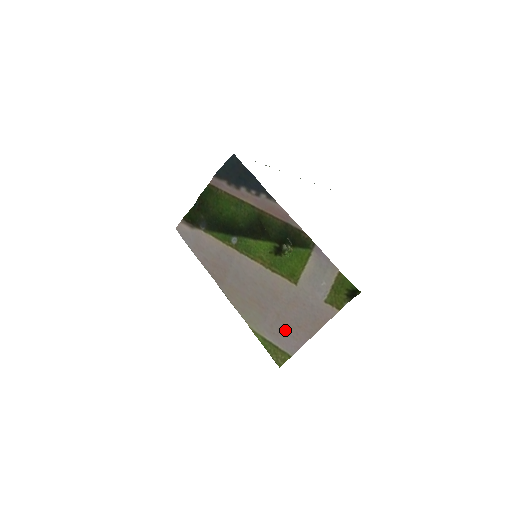
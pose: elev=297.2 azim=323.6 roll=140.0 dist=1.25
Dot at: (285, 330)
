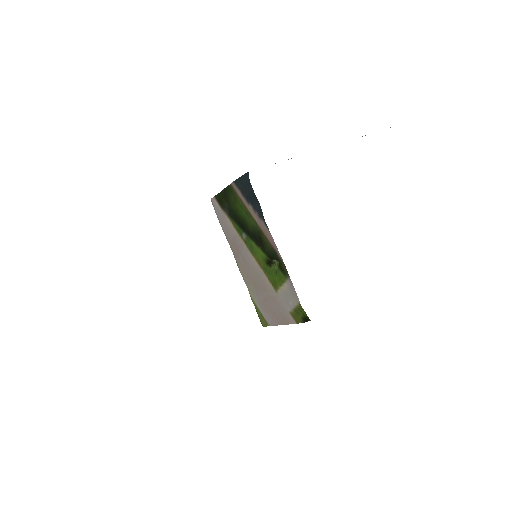
Dot at: (268, 310)
